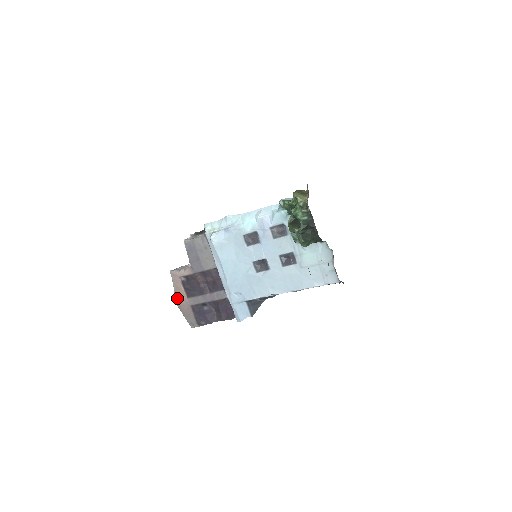
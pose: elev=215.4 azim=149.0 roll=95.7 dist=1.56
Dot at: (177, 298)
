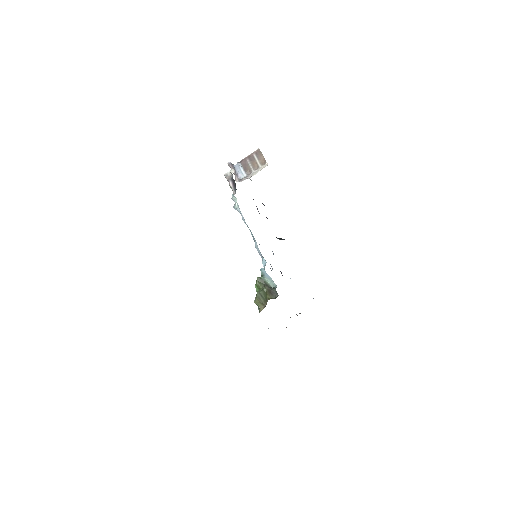
Dot at: occluded
